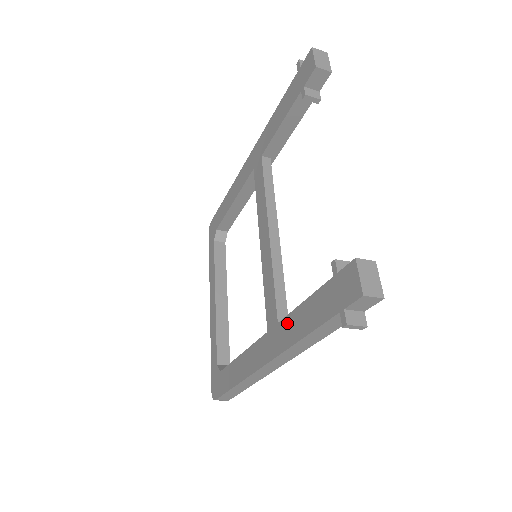
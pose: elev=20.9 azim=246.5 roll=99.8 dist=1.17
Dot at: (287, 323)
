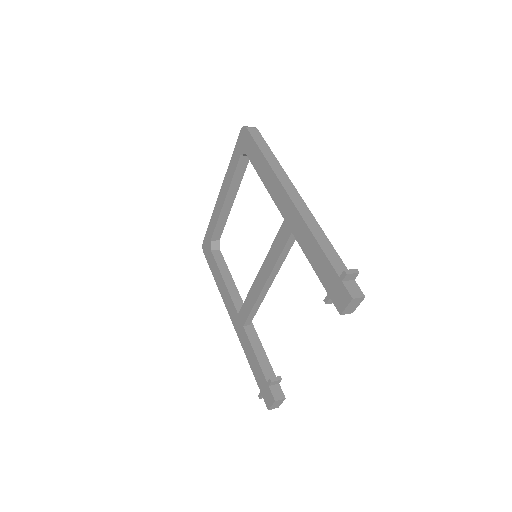
Dot at: (246, 339)
